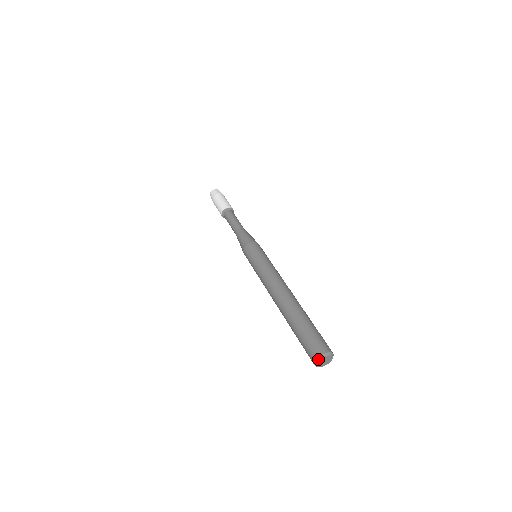
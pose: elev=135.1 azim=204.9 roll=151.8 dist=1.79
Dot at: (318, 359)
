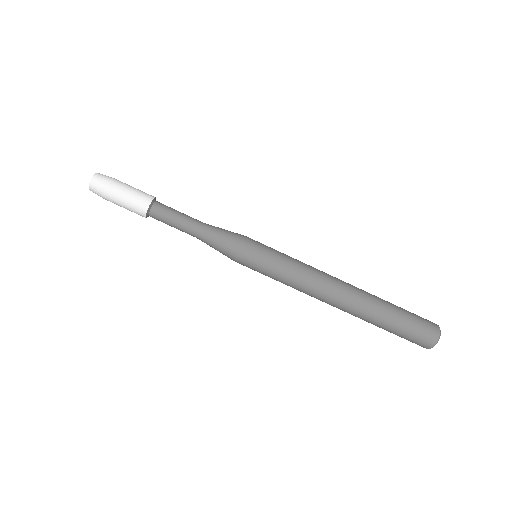
Dot at: occluded
